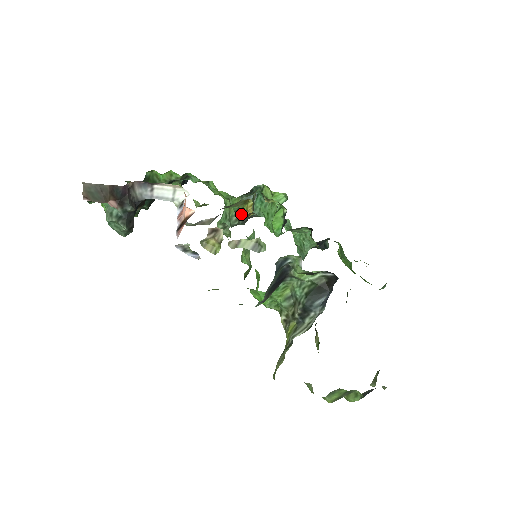
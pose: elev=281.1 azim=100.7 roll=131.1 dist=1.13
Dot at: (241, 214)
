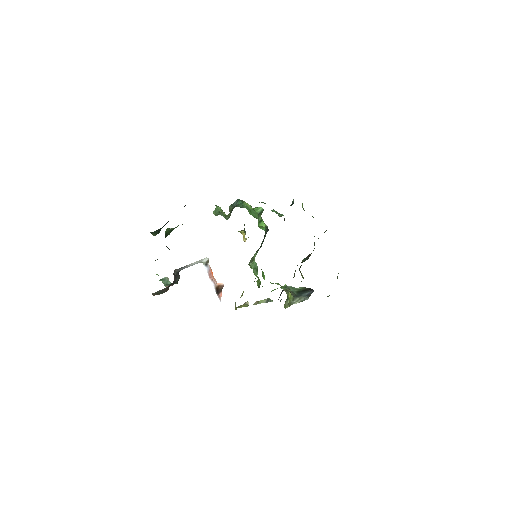
Dot at: occluded
